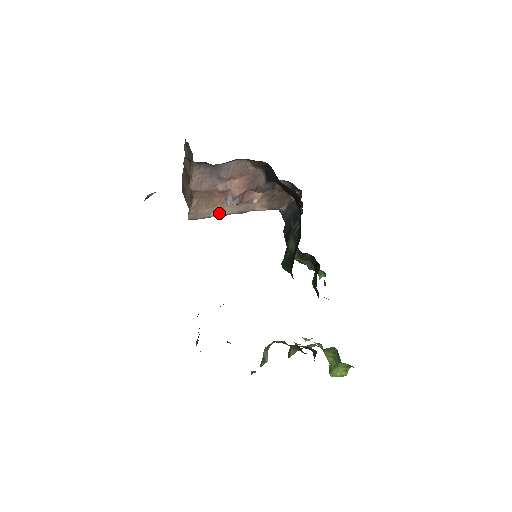
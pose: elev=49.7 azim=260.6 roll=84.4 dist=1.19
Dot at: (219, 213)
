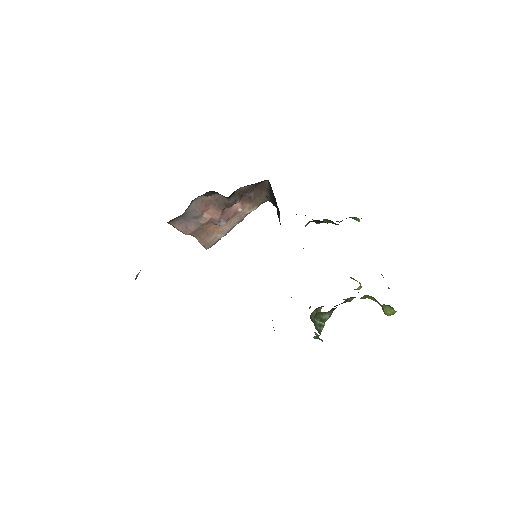
Dot at: (223, 233)
